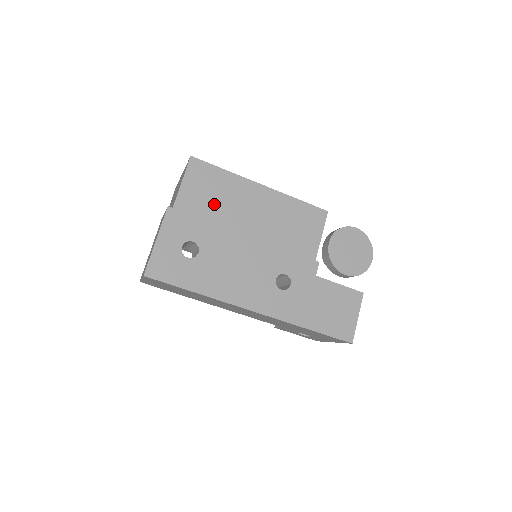
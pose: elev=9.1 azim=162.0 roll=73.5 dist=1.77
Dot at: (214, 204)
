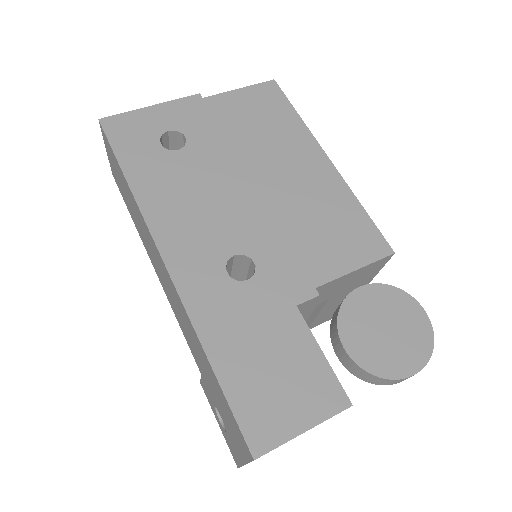
Dot at: (250, 129)
